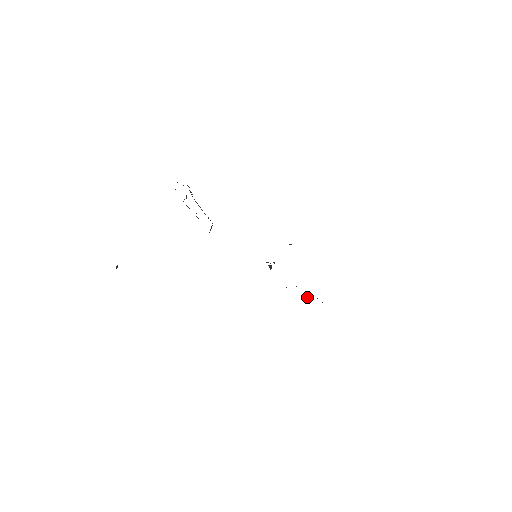
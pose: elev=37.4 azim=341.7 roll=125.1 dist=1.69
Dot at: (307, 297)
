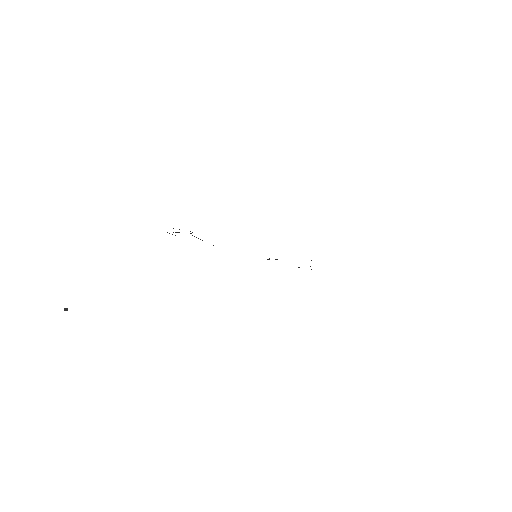
Dot at: occluded
